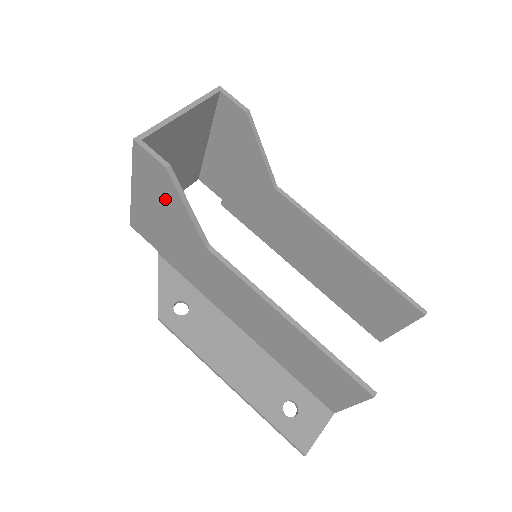
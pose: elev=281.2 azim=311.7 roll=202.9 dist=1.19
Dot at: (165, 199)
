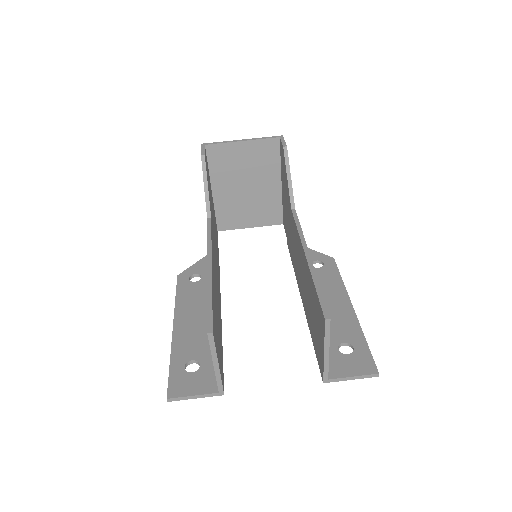
Dot at: occluded
